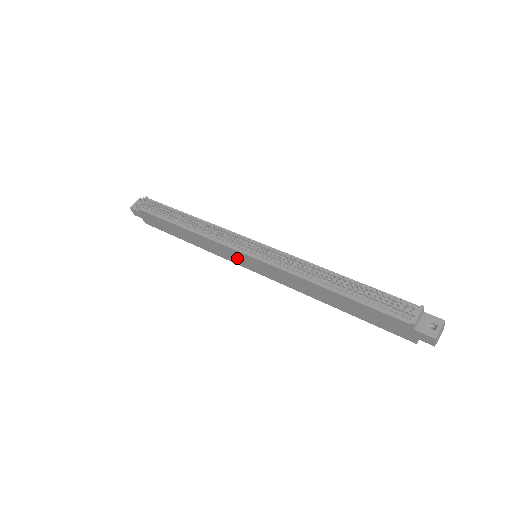
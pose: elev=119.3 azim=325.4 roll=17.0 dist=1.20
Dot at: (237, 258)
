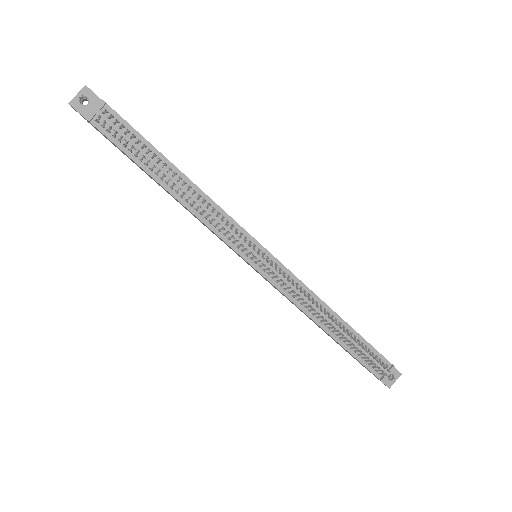
Dot at: (232, 249)
